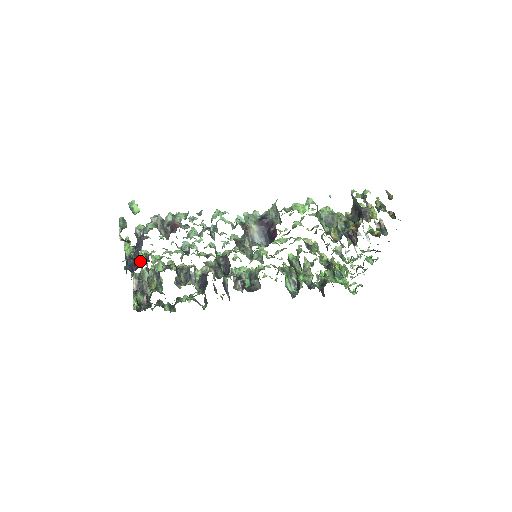
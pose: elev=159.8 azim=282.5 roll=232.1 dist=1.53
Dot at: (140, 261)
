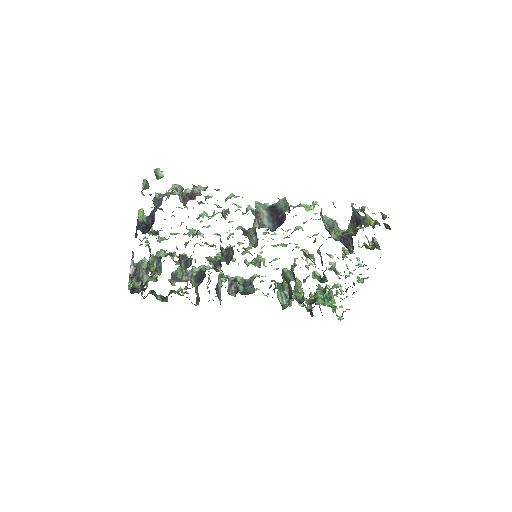
Dot at: (149, 232)
